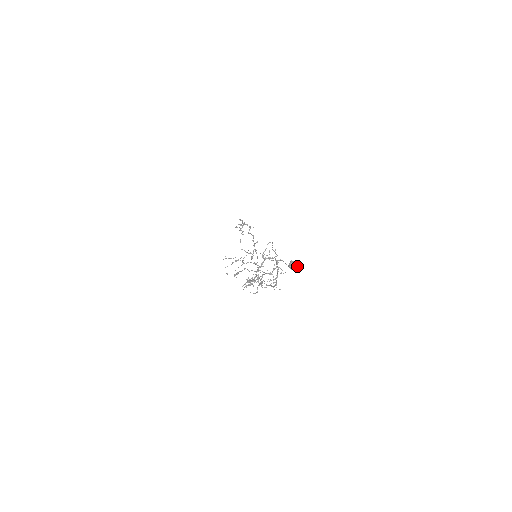
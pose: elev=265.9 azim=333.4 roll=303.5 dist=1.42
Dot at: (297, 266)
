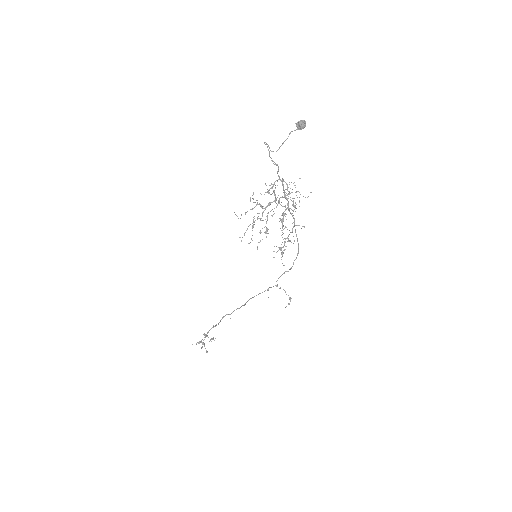
Dot at: (304, 120)
